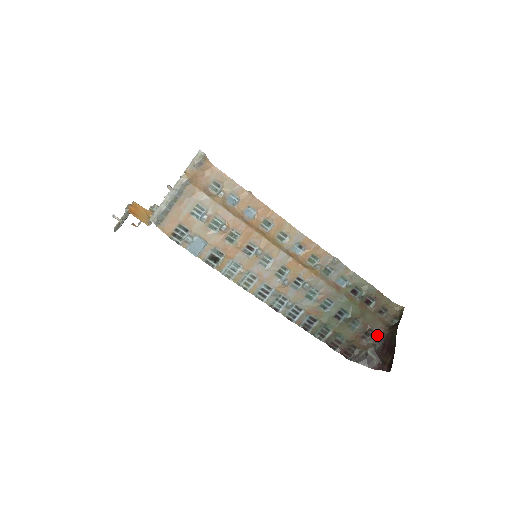
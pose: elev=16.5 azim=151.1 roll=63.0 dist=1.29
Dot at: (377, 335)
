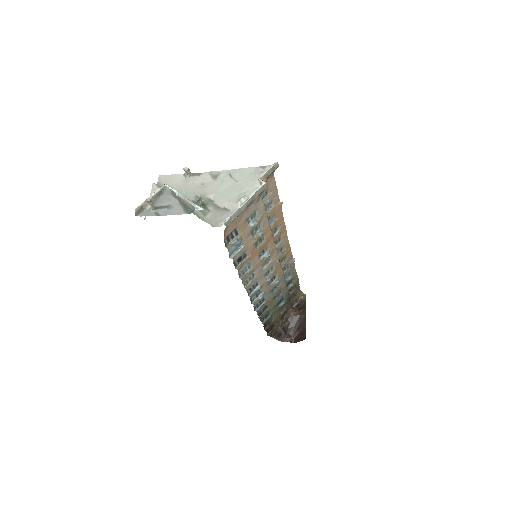
Dot at: (288, 315)
